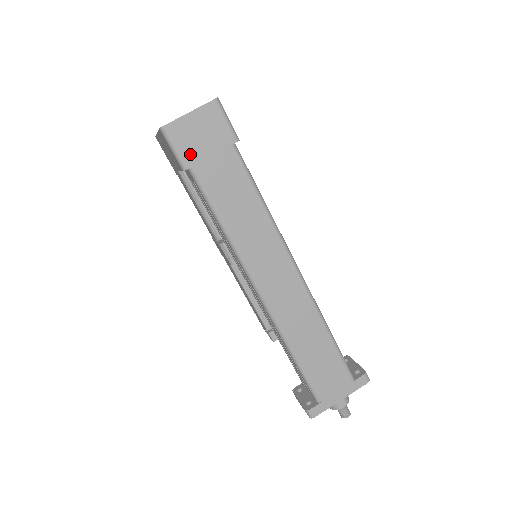
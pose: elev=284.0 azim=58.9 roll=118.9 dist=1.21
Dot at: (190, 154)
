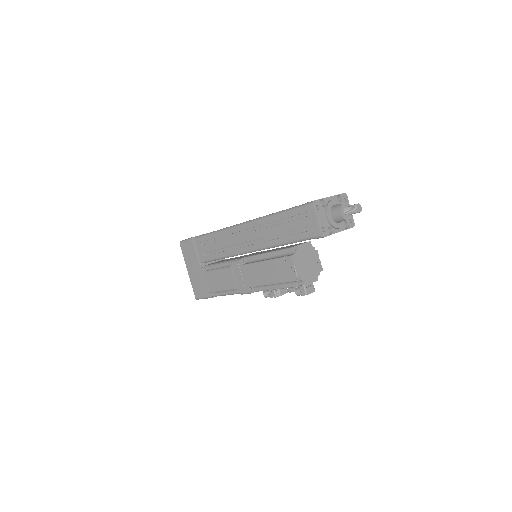
Dot at: occluded
